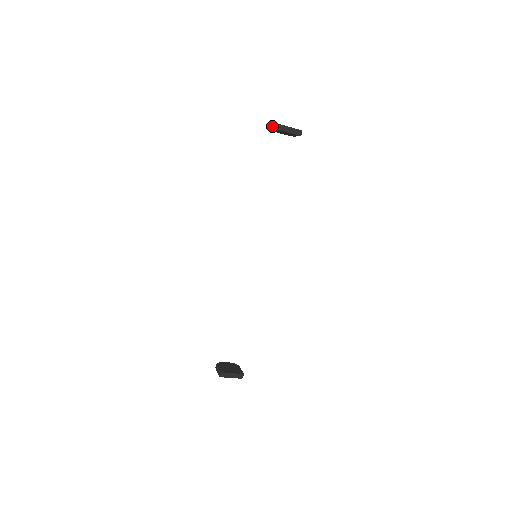
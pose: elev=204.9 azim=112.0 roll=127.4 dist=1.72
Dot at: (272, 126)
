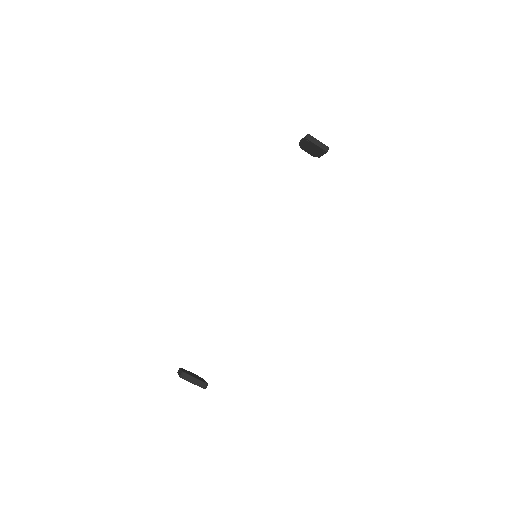
Dot at: (301, 139)
